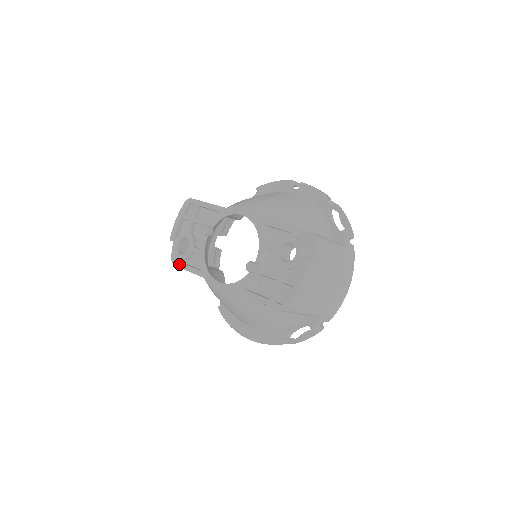
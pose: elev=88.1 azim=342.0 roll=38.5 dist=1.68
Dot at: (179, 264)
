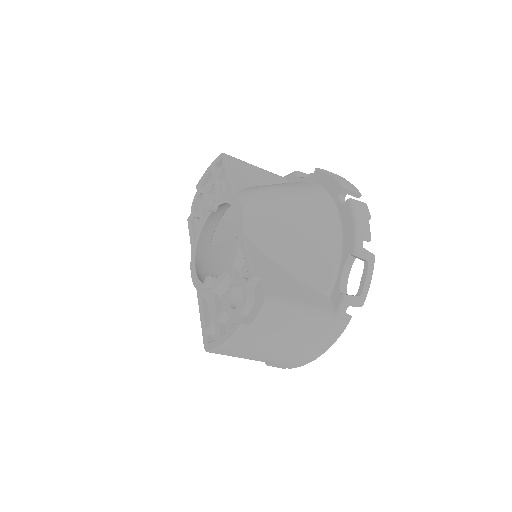
Dot at: (188, 219)
